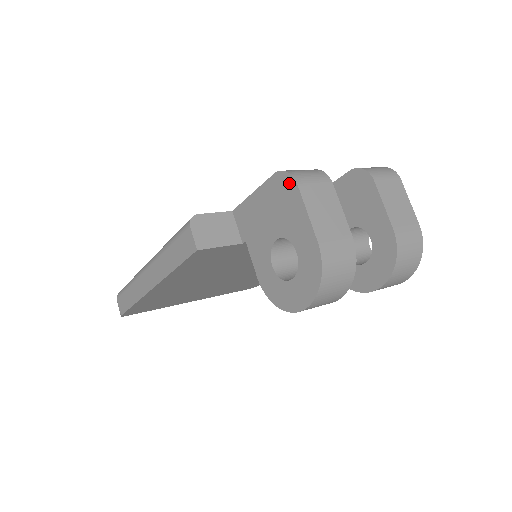
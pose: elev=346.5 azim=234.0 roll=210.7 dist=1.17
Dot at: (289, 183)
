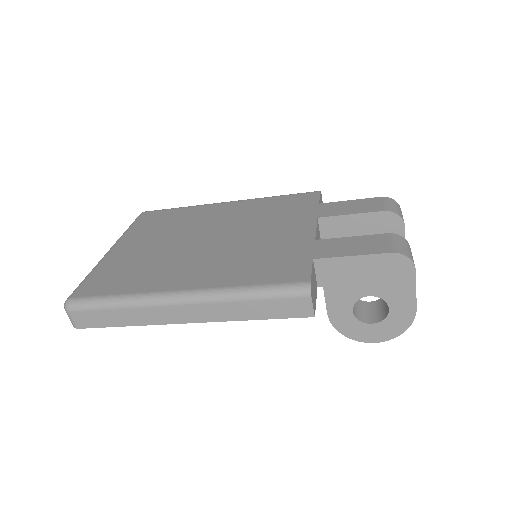
Dot at: (407, 266)
